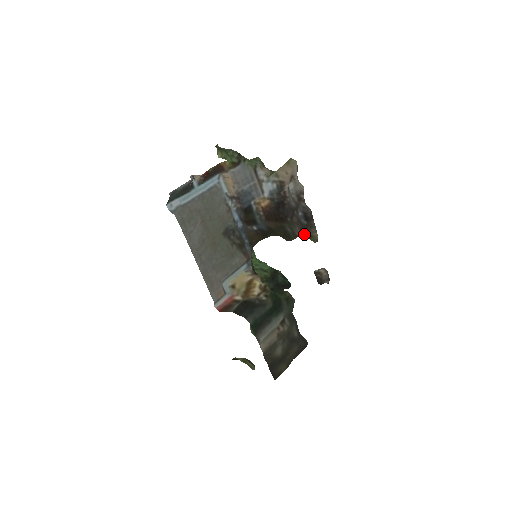
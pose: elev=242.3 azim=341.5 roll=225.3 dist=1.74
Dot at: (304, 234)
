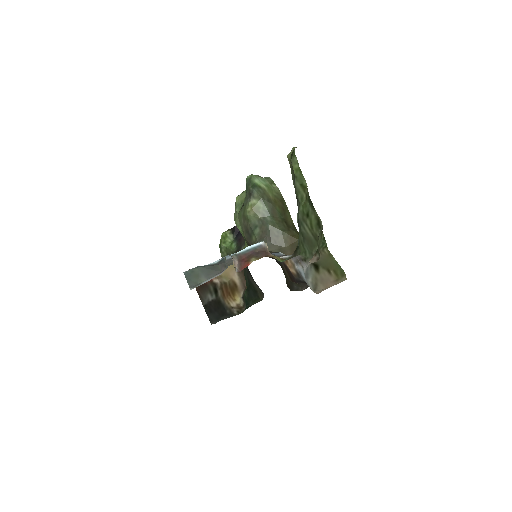
Dot at: occluded
